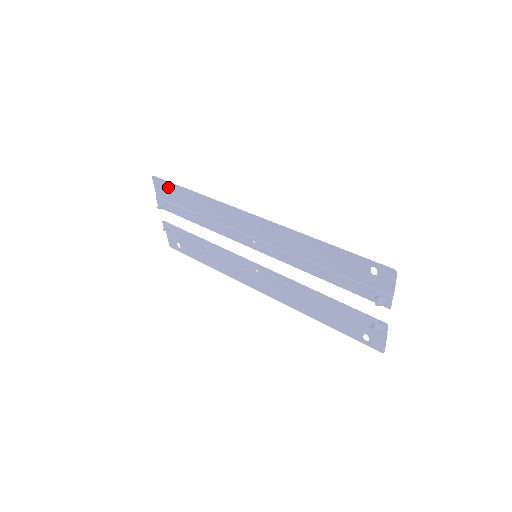
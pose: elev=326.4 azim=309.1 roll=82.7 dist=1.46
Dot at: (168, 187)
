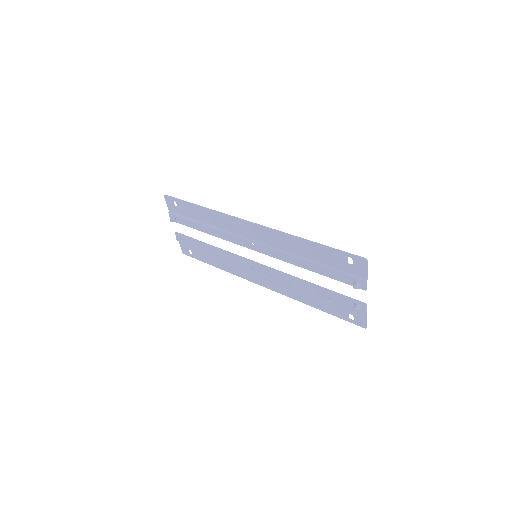
Dot at: (178, 203)
